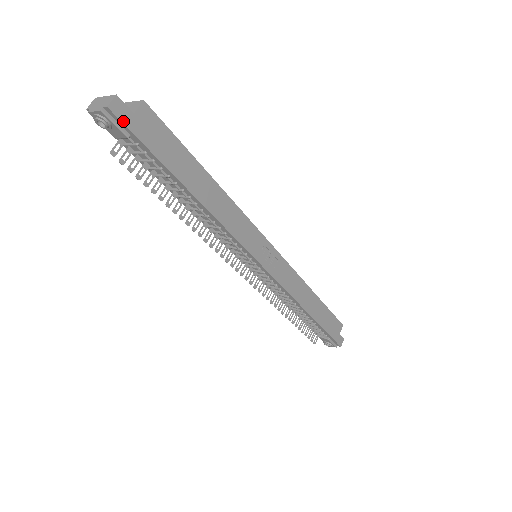
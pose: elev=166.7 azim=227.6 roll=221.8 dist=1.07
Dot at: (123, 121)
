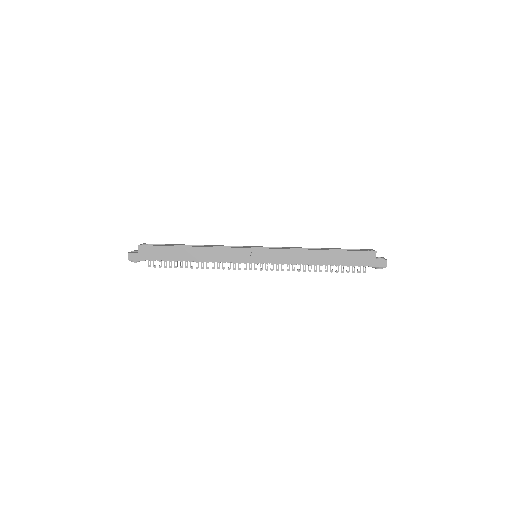
Dot at: (136, 259)
